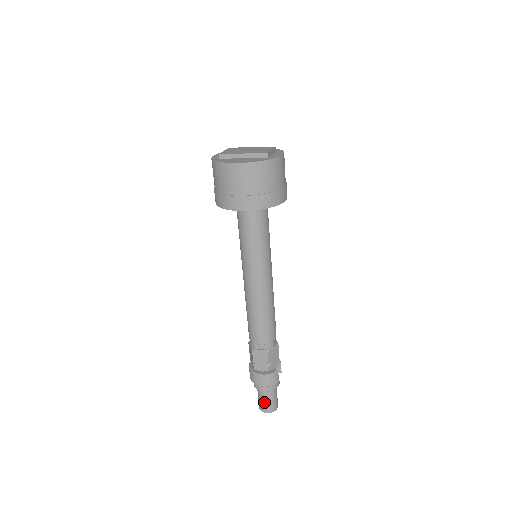
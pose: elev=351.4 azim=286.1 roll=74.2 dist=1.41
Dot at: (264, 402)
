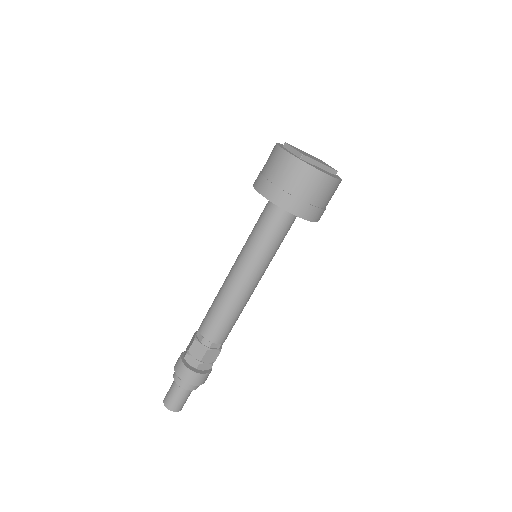
Dot at: (181, 401)
